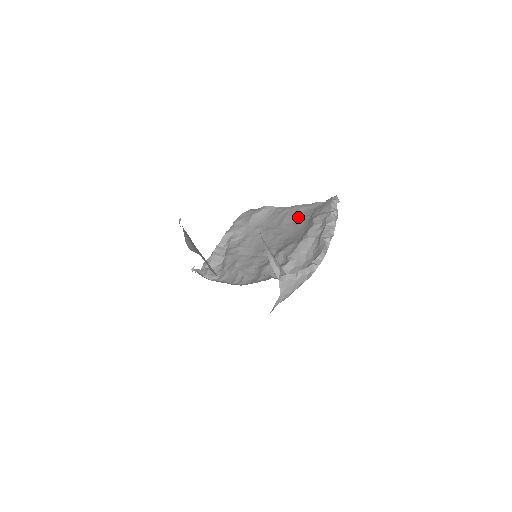
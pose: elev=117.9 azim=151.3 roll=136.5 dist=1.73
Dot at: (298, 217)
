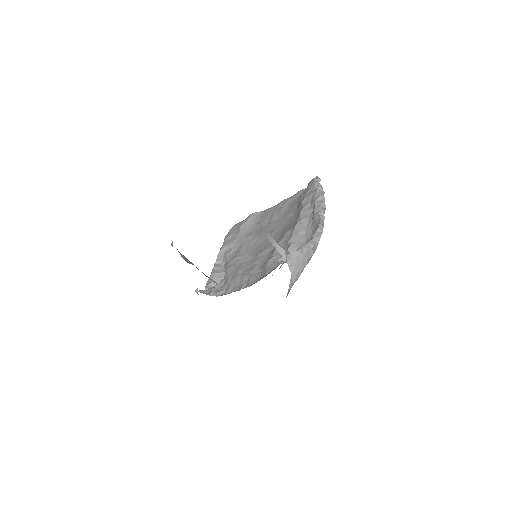
Dot at: (286, 210)
